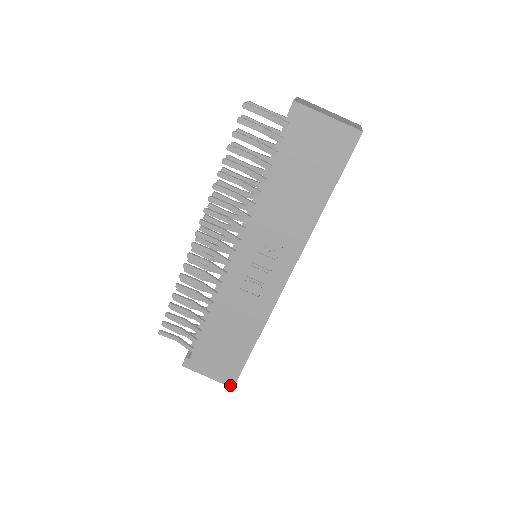
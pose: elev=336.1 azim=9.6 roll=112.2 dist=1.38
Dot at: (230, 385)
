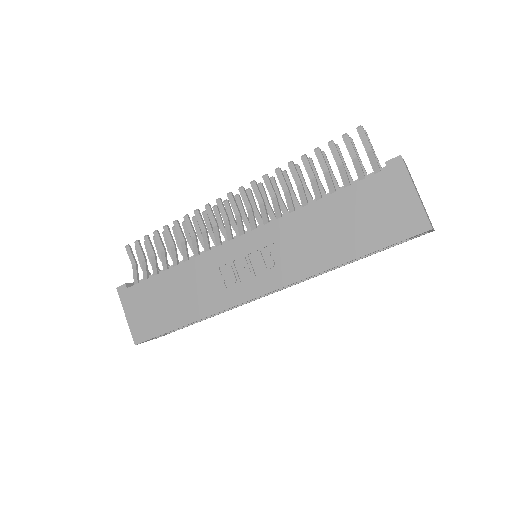
Dot at: (135, 340)
